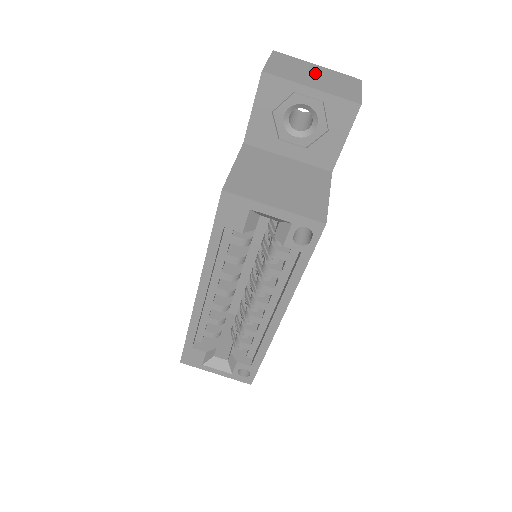
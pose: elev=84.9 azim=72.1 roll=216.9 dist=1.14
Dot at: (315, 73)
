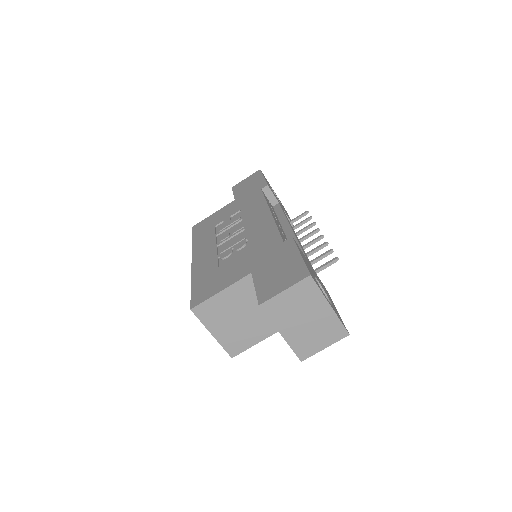
Dot at: (311, 317)
